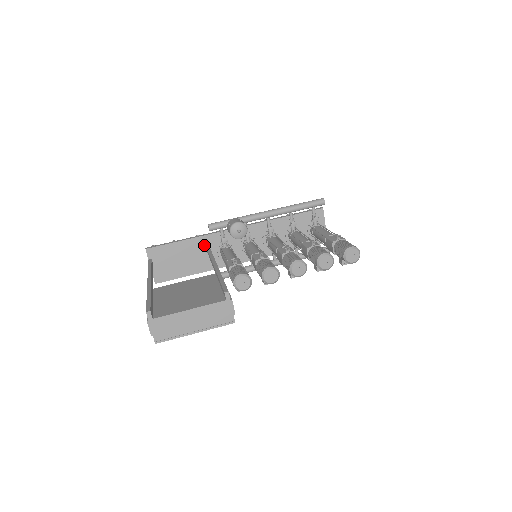
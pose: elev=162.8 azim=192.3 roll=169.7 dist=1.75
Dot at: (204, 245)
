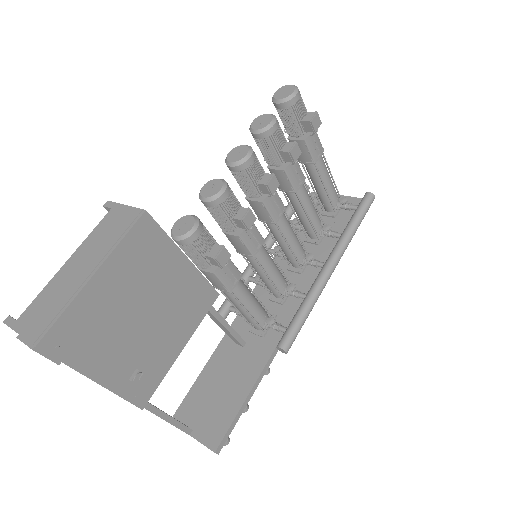
Dot at: (233, 345)
